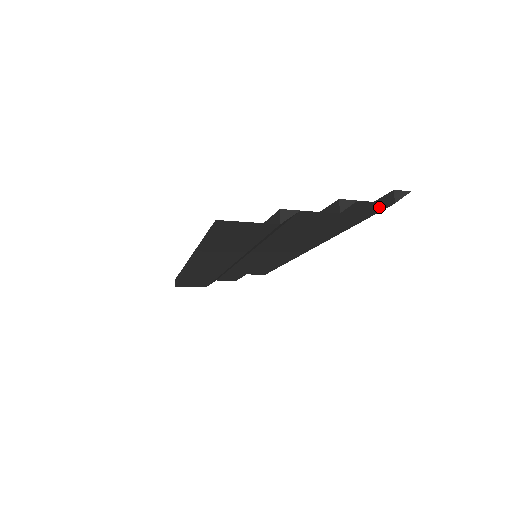
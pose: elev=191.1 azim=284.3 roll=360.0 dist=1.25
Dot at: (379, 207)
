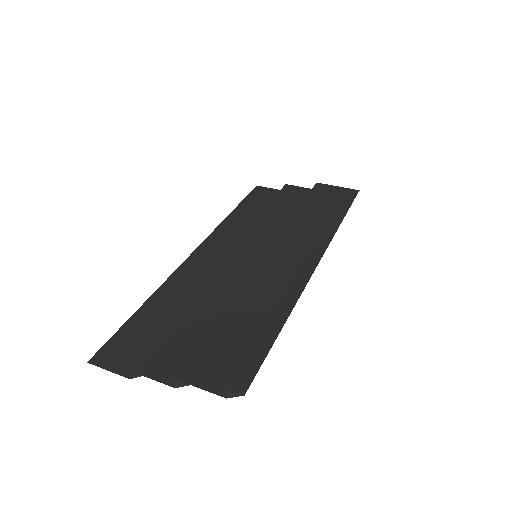
Dot at: (225, 384)
